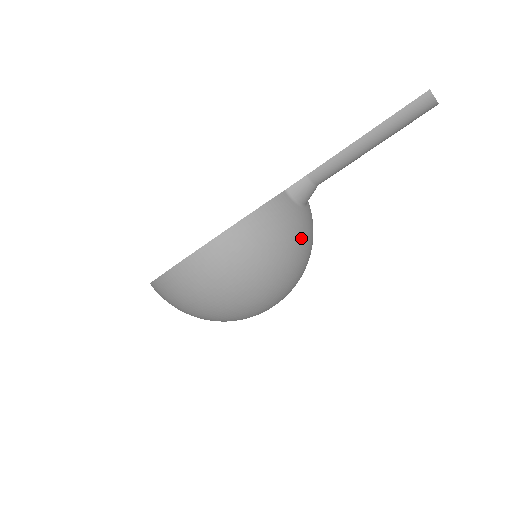
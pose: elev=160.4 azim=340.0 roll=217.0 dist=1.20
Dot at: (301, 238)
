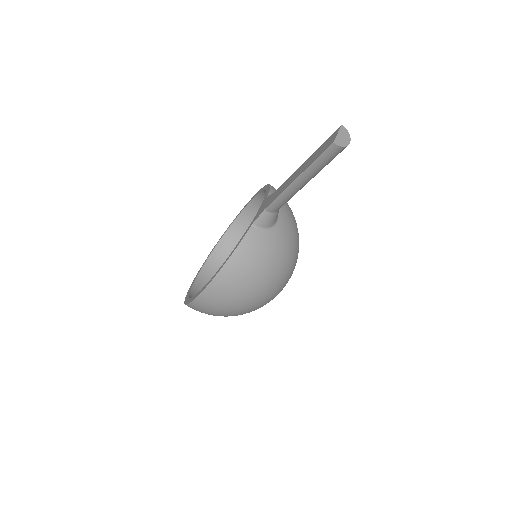
Dot at: (278, 253)
